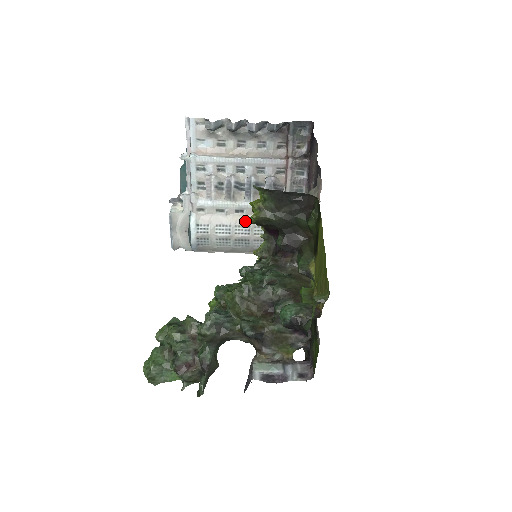
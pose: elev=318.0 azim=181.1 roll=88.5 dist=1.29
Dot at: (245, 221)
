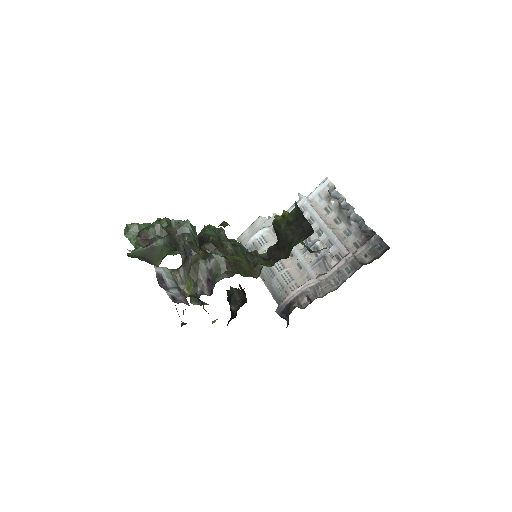
Dot at: (286, 262)
